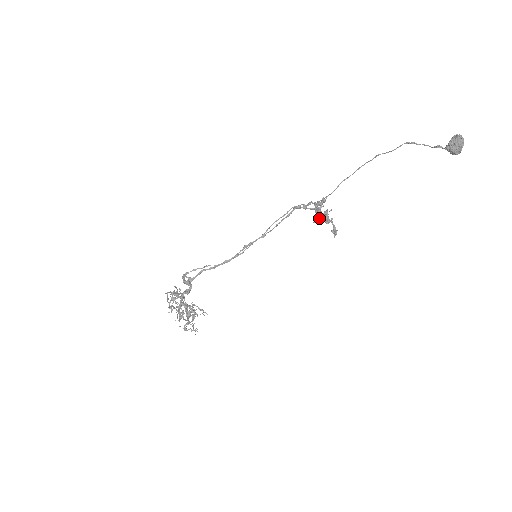
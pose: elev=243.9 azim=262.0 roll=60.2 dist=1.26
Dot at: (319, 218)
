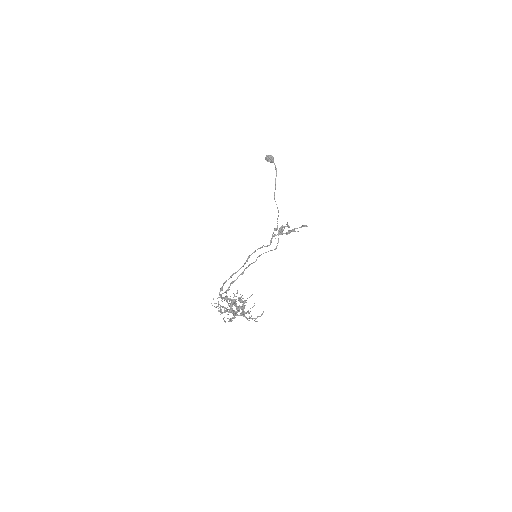
Dot at: (280, 228)
